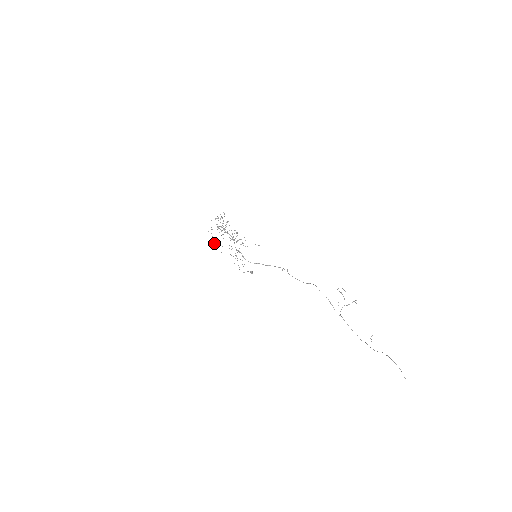
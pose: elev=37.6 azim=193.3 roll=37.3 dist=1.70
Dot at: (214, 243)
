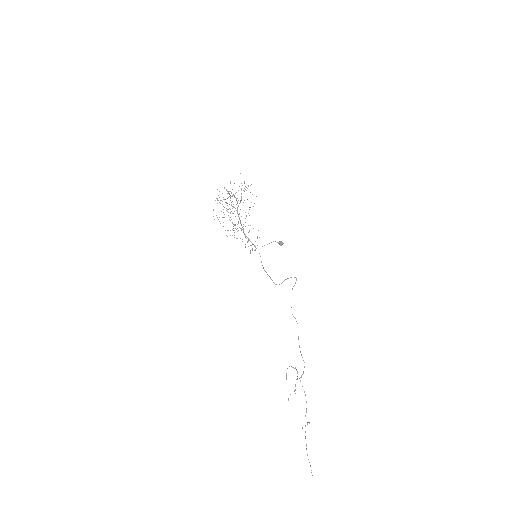
Dot at: (230, 212)
